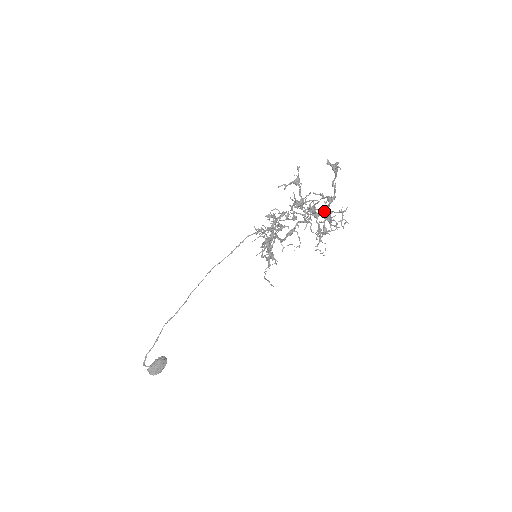
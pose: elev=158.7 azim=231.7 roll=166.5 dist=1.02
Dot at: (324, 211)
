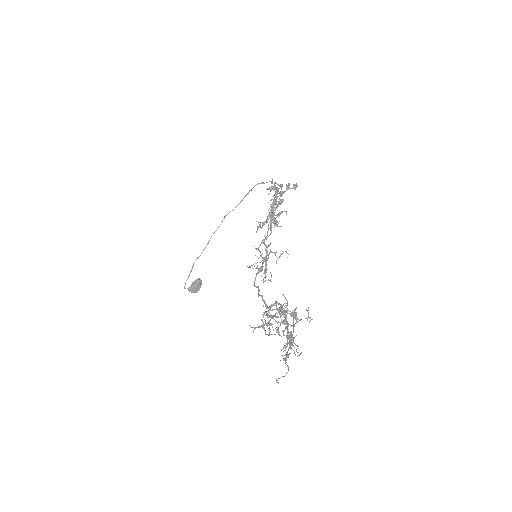
Dot at: occluded
